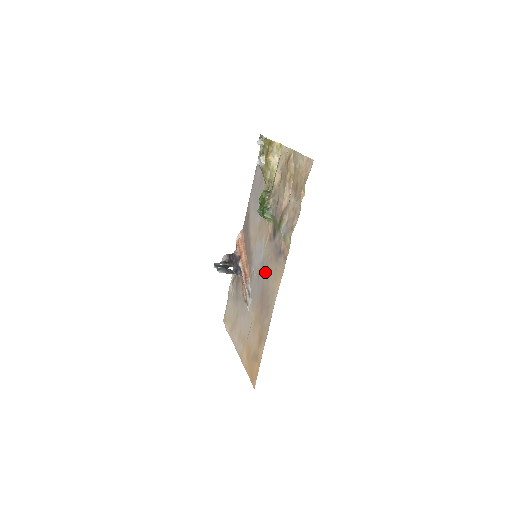
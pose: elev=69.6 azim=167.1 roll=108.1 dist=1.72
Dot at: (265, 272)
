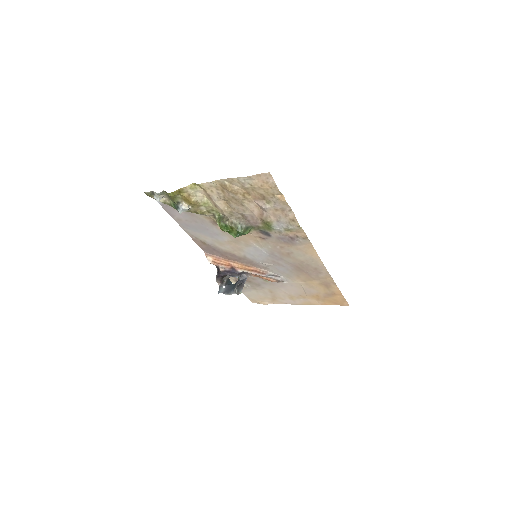
Dot at: (284, 257)
